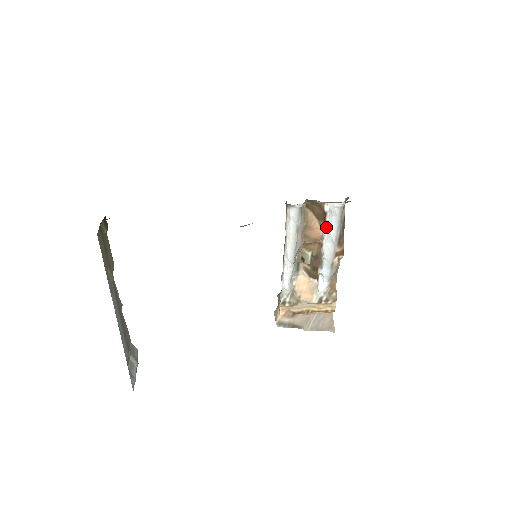
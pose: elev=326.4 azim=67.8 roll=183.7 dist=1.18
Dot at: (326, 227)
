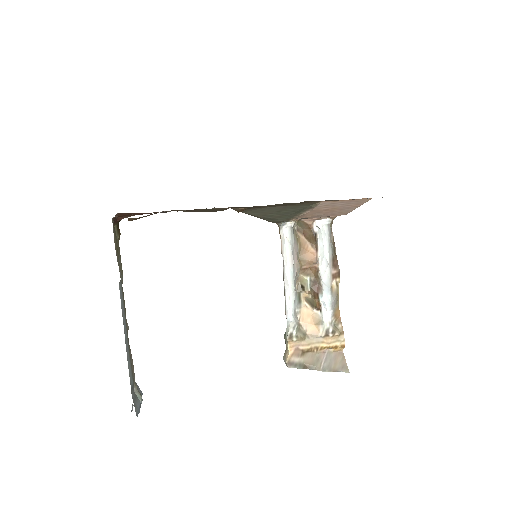
Dot at: (319, 250)
